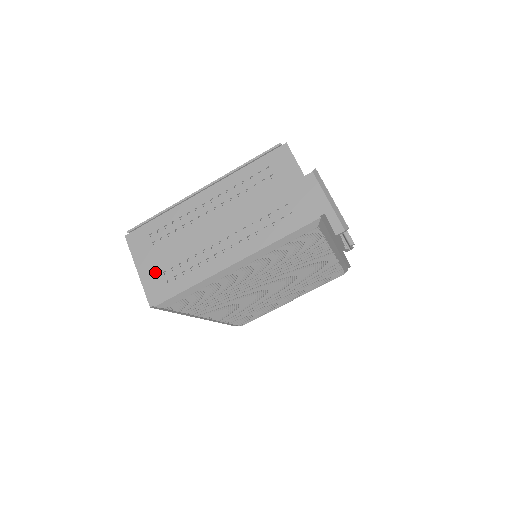
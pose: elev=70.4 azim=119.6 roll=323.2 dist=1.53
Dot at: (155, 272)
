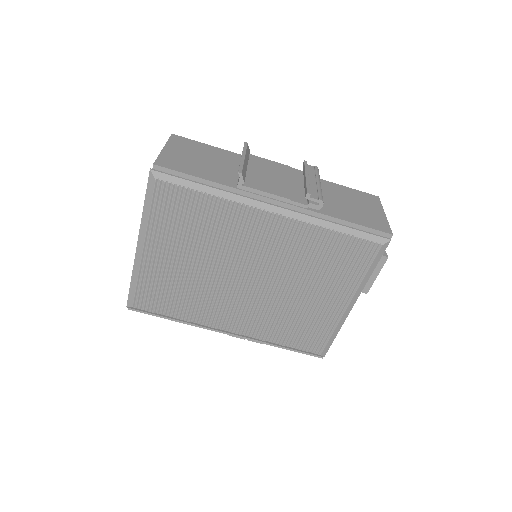
Dot at: occluded
